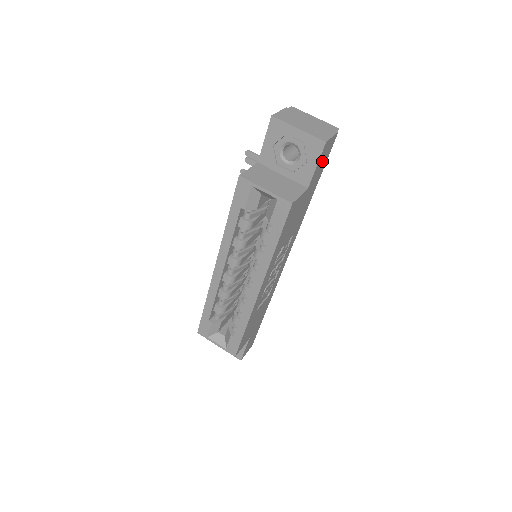
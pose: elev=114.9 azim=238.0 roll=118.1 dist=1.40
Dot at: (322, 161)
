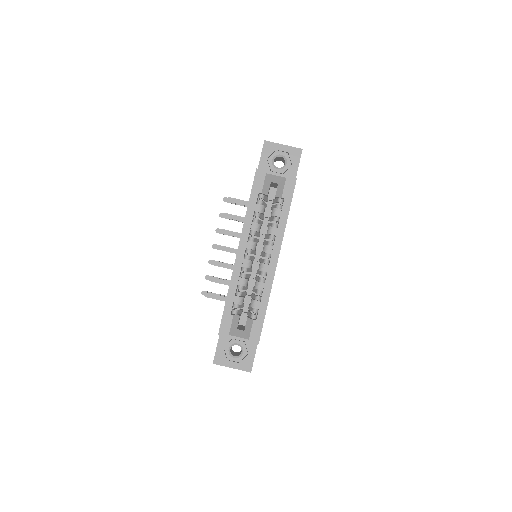
Dot at: occluded
